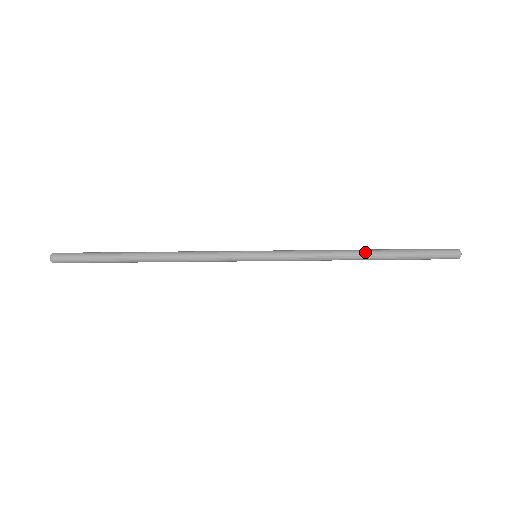
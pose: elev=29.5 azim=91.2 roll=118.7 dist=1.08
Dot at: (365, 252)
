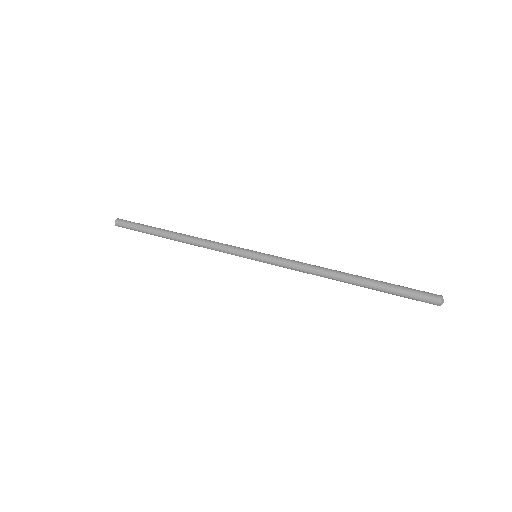
Dot at: (347, 277)
